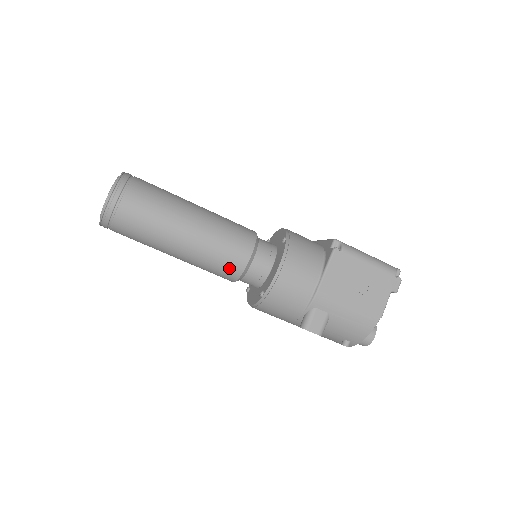
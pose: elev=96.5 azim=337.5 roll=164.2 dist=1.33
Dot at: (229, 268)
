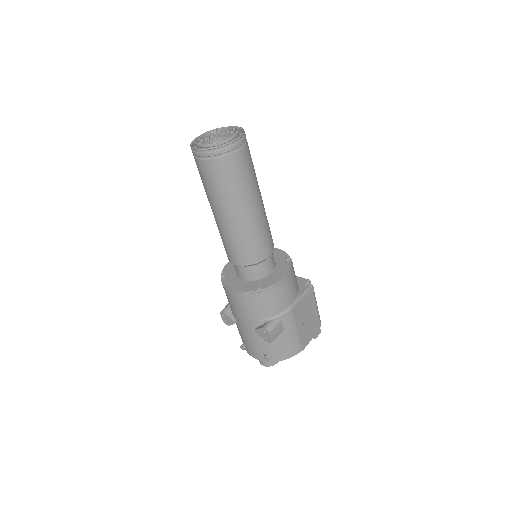
Dot at: (252, 254)
